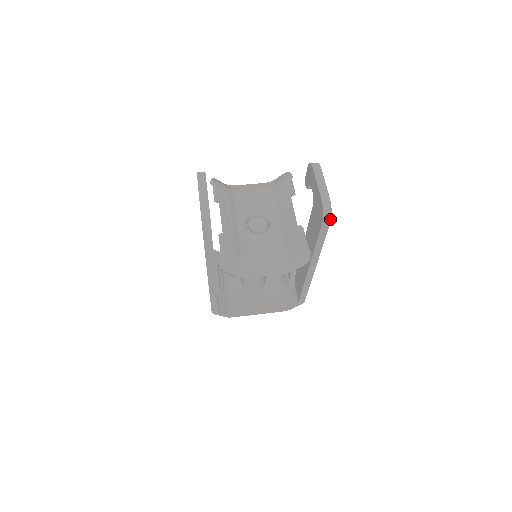
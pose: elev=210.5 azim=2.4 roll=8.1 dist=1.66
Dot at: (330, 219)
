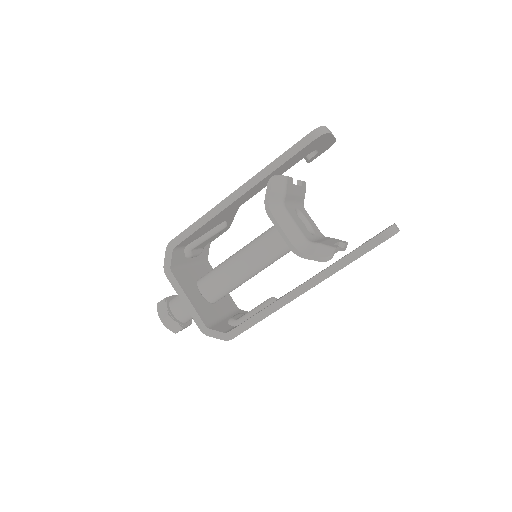
Dot at: (387, 238)
